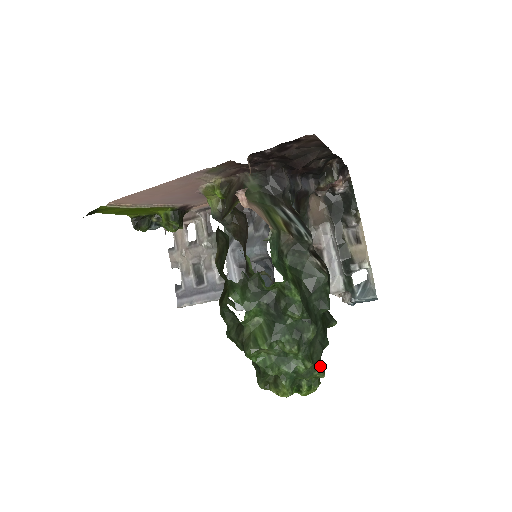
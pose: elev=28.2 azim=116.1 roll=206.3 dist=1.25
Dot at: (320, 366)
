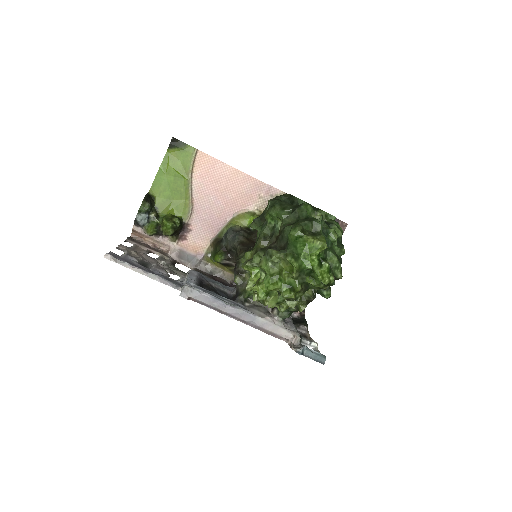
Dot at: occluded
